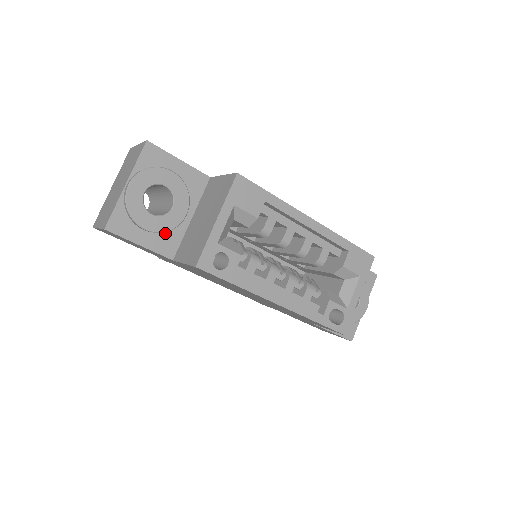
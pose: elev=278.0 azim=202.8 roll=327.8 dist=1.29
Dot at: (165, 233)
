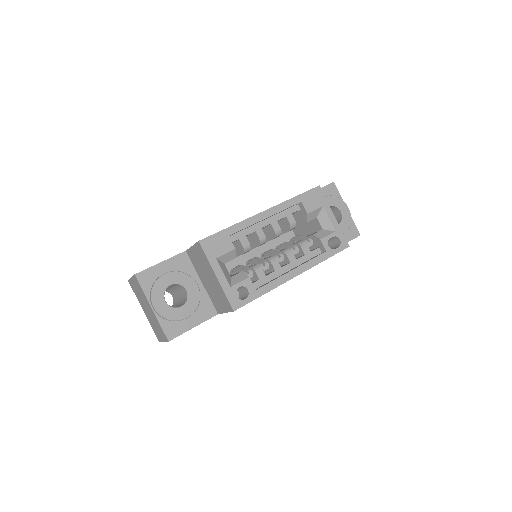
Dot at: (198, 306)
